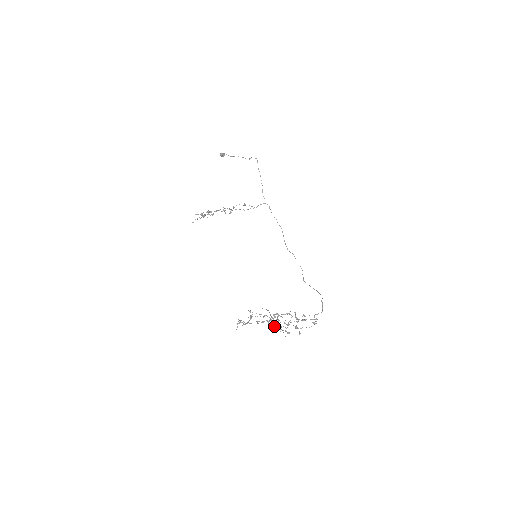
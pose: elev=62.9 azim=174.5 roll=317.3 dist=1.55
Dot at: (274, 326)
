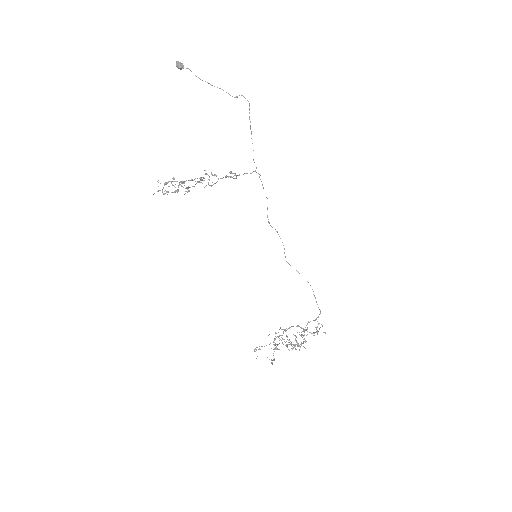
Dot at: (281, 337)
